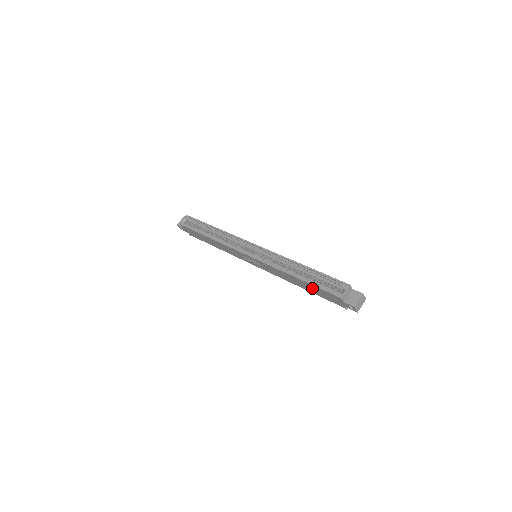
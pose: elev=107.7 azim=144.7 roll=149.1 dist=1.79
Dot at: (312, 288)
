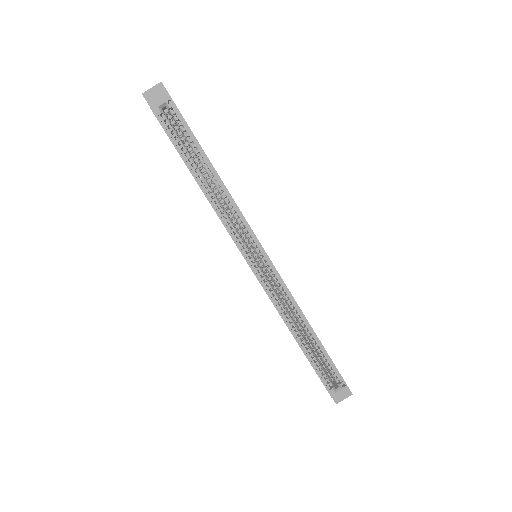
Dot at: occluded
